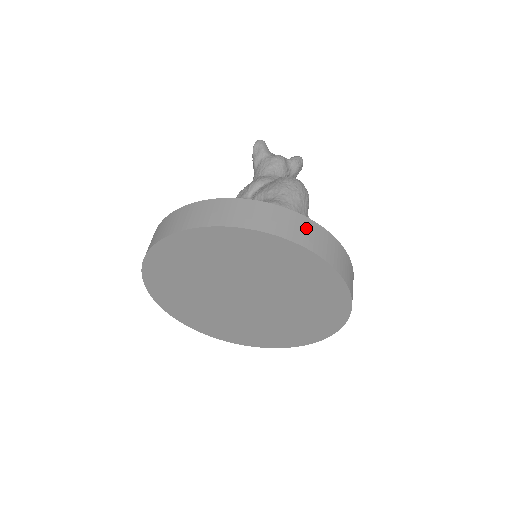
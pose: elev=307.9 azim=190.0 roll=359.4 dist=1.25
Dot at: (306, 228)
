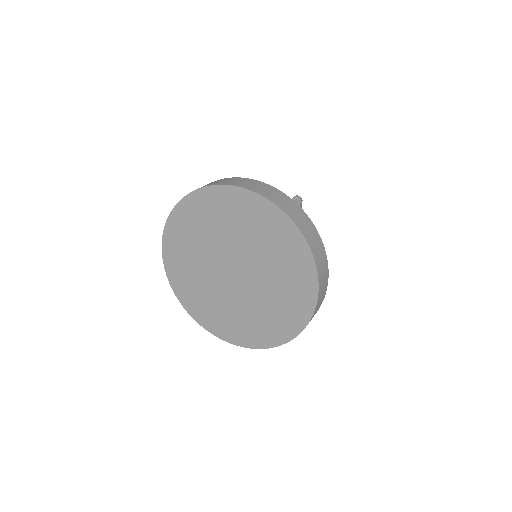
Dot at: (321, 253)
